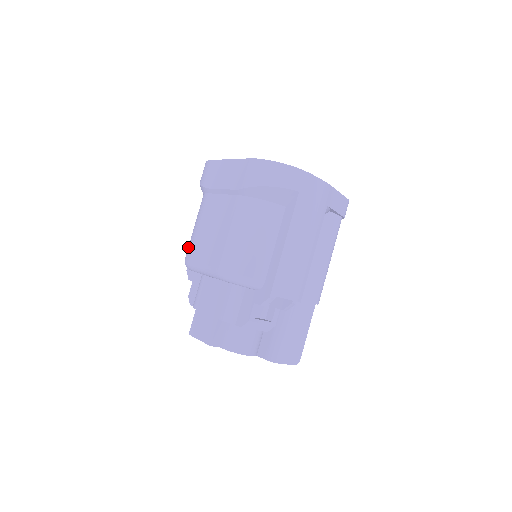
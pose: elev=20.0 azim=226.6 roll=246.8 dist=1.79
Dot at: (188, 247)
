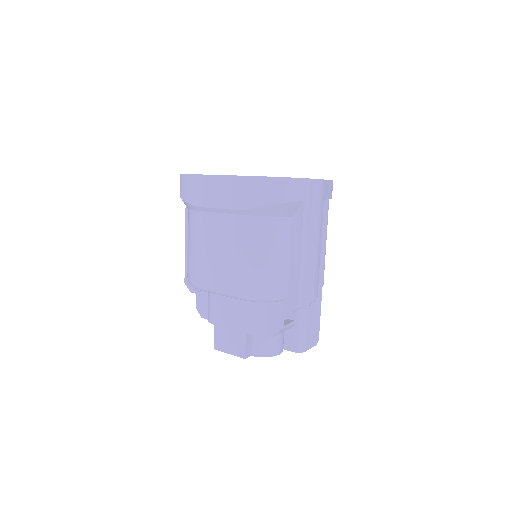
Dot at: (190, 268)
